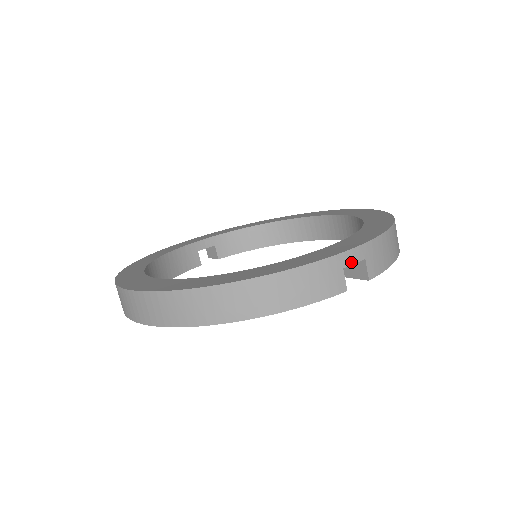
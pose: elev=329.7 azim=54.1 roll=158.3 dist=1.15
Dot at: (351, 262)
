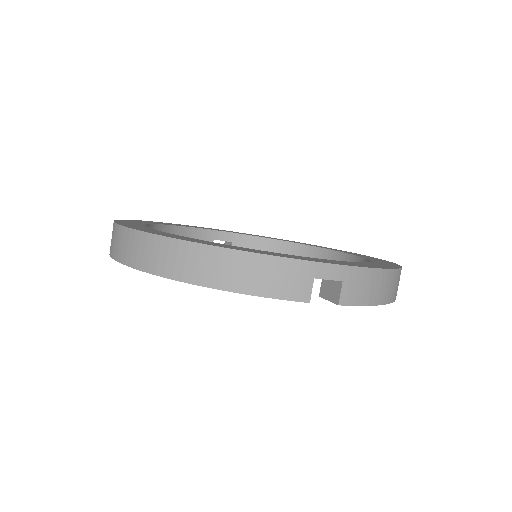
Dot at: (325, 276)
